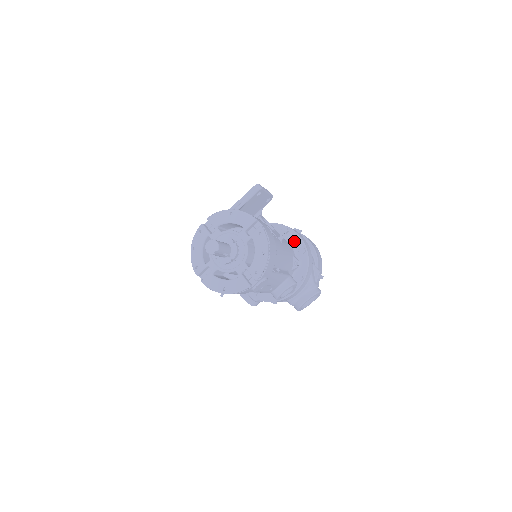
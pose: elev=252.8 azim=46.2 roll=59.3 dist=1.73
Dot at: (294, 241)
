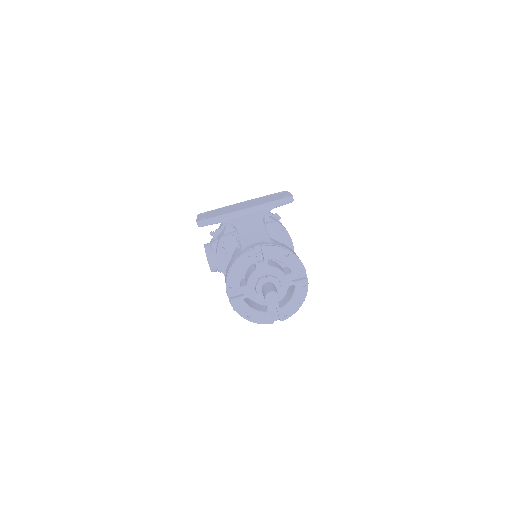
Dot at: occluded
